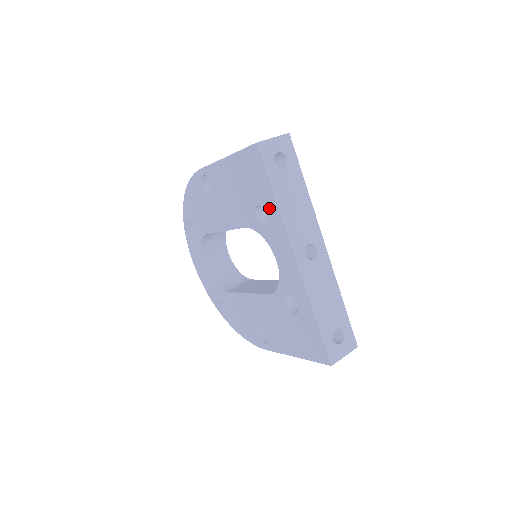
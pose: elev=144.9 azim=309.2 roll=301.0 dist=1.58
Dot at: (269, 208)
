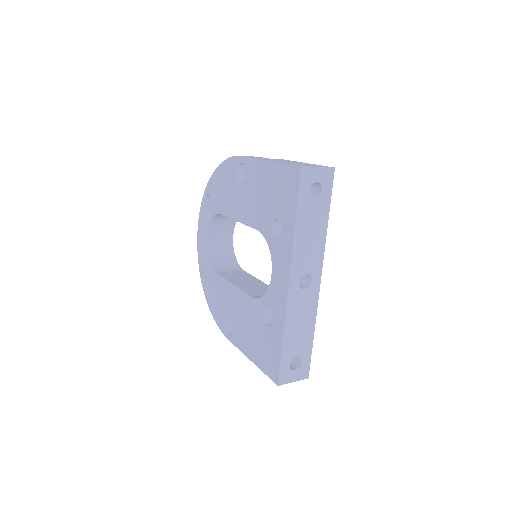
Dot at: (286, 227)
